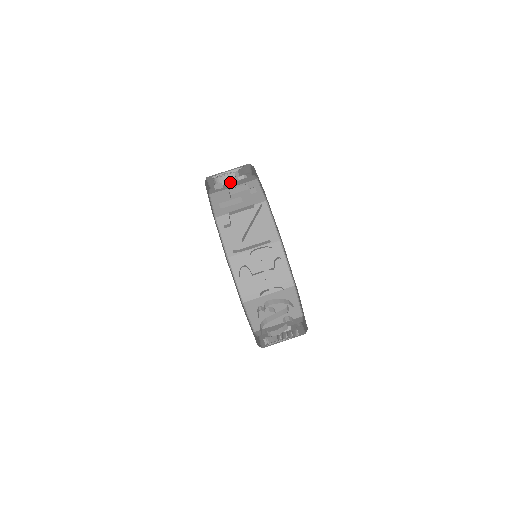
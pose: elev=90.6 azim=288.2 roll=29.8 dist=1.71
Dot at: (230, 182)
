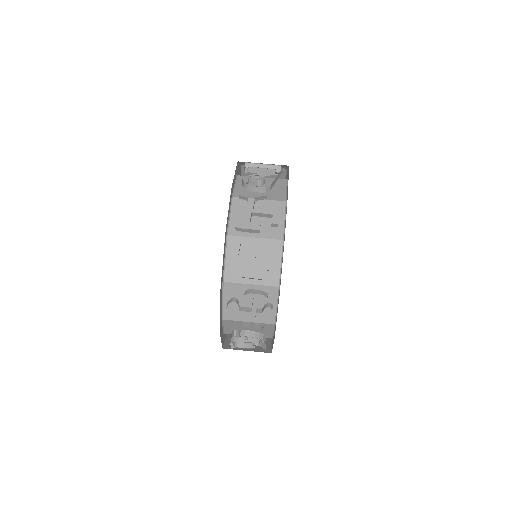
Dot at: (257, 198)
